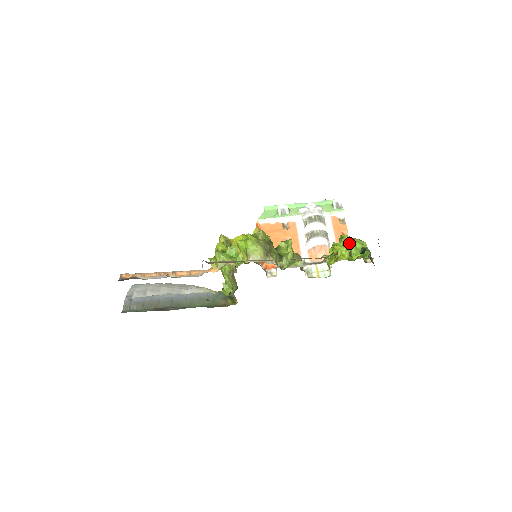
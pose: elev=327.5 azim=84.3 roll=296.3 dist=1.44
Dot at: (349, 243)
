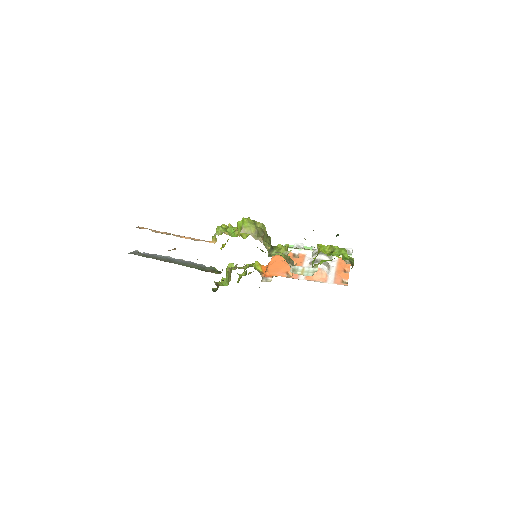
Dot at: occluded
